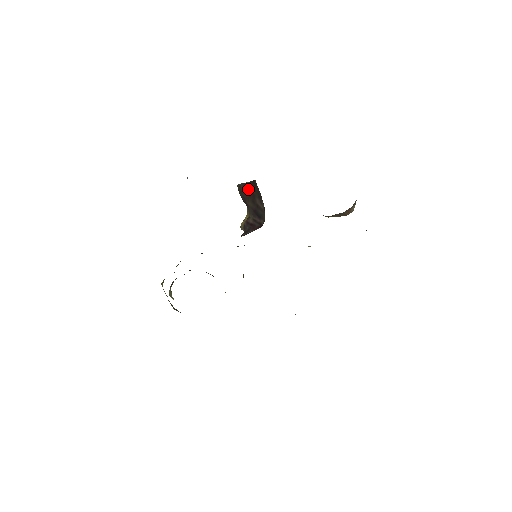
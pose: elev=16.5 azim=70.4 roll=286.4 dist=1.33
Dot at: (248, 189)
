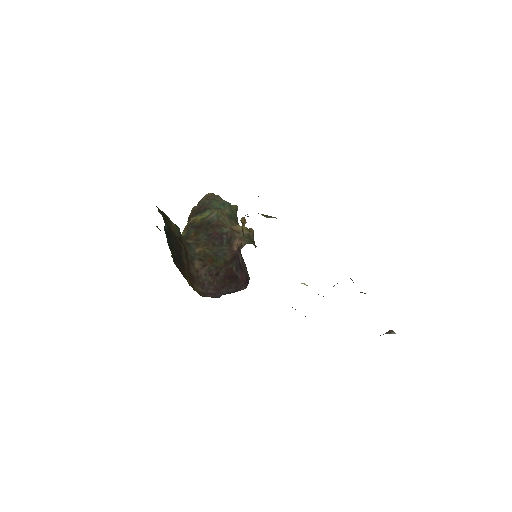
Dot at: occluded
